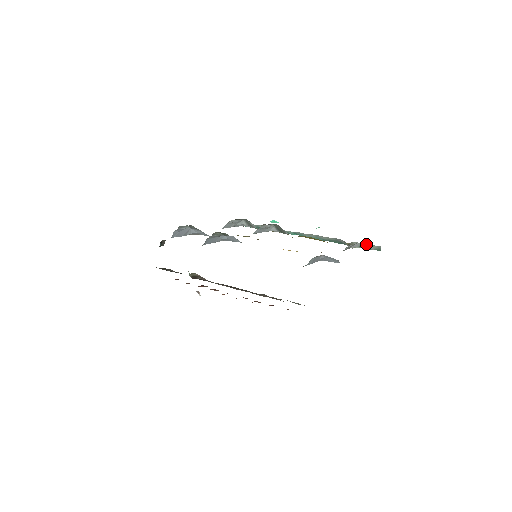
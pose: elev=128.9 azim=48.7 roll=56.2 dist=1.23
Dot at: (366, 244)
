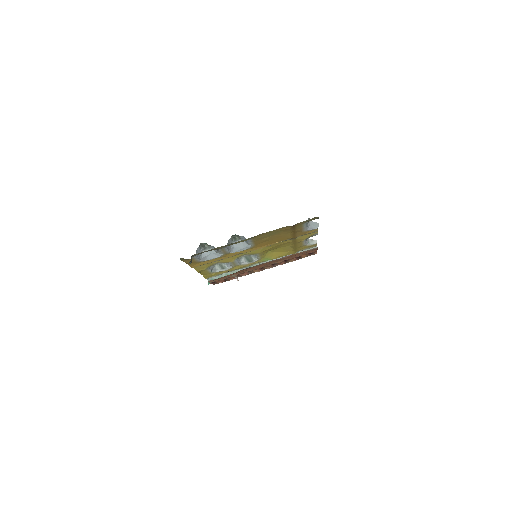
Dot at: (307, 249)
